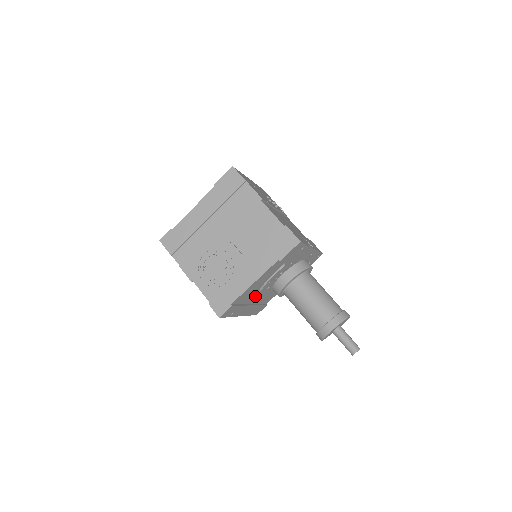
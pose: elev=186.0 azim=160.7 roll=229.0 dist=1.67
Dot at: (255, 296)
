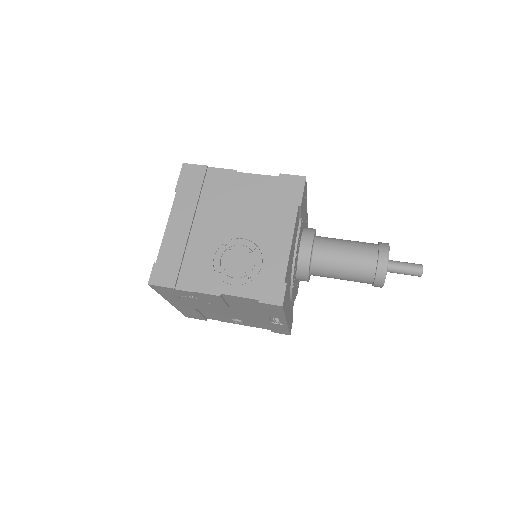
Dot at: (290, 284)
